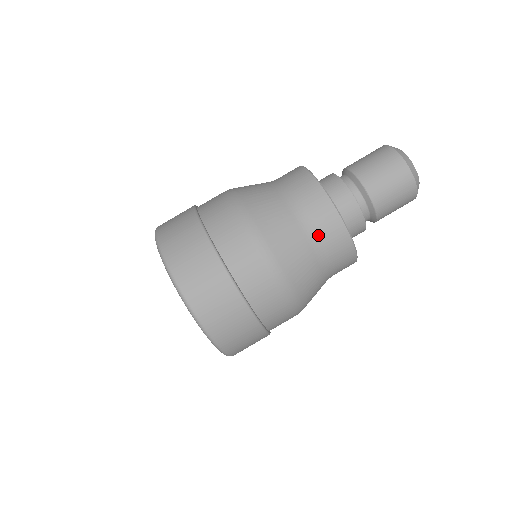
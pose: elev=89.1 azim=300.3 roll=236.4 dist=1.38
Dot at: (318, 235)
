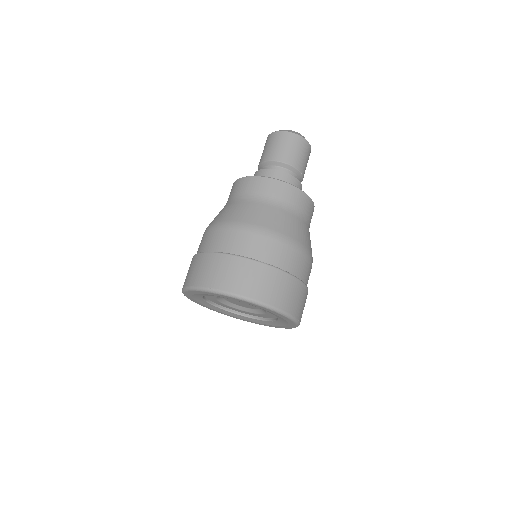
Dot at: (290, 205)
